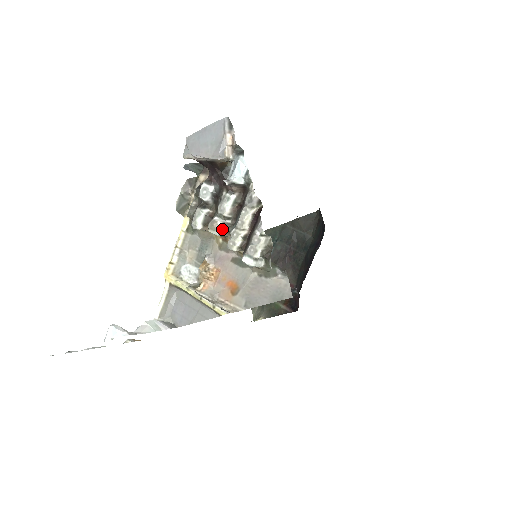
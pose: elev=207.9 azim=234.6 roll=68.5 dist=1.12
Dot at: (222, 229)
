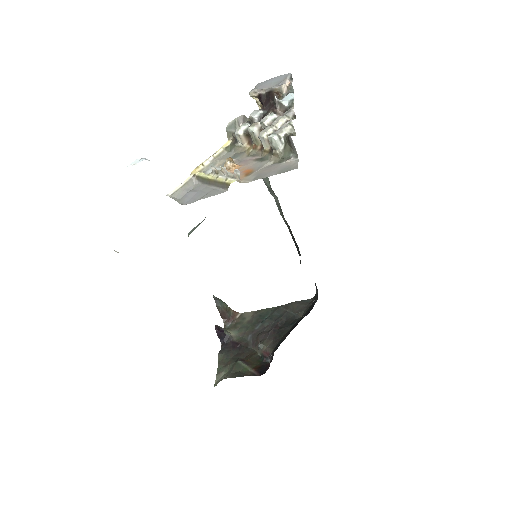
Dot at: (259, 129)
